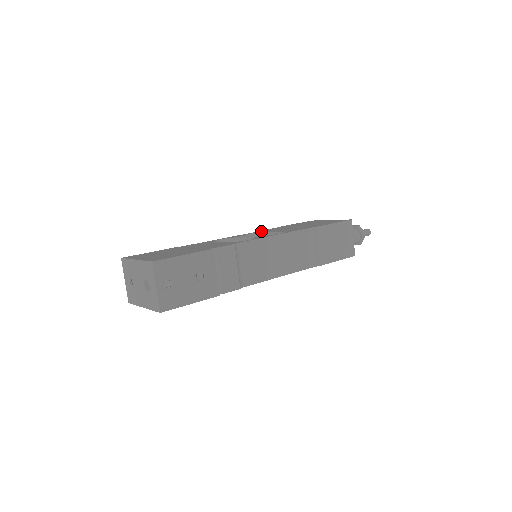
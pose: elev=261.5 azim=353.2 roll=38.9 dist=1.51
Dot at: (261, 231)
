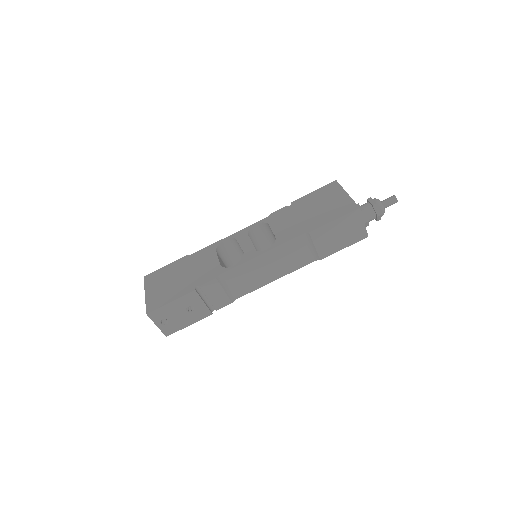
Dot at: (267, 220)
